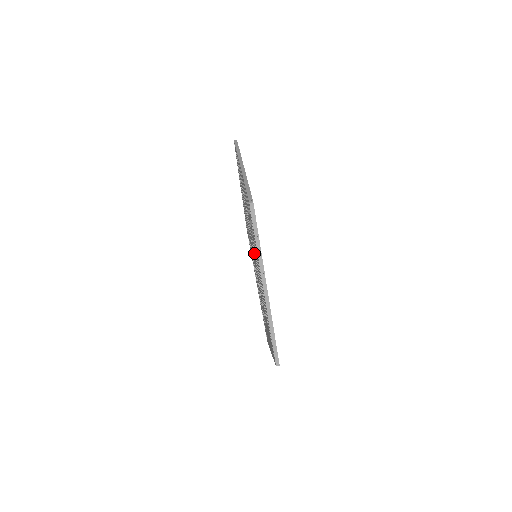
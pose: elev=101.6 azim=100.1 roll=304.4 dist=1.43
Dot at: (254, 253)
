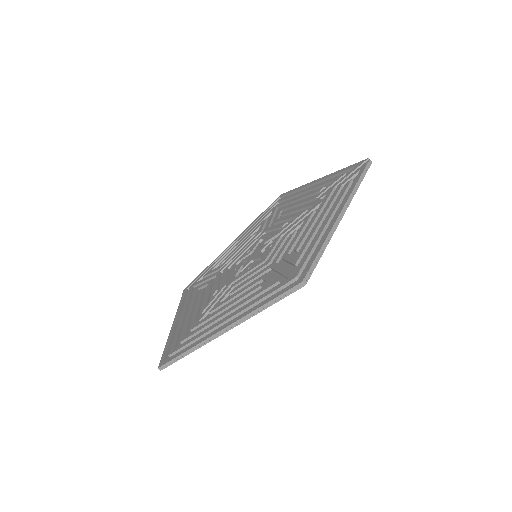
Dot at: (256, 264)
